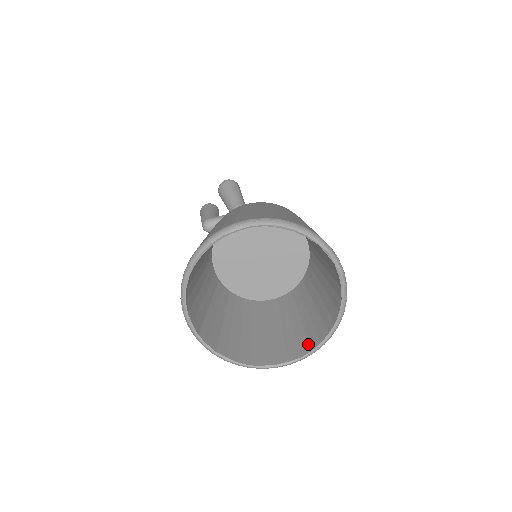
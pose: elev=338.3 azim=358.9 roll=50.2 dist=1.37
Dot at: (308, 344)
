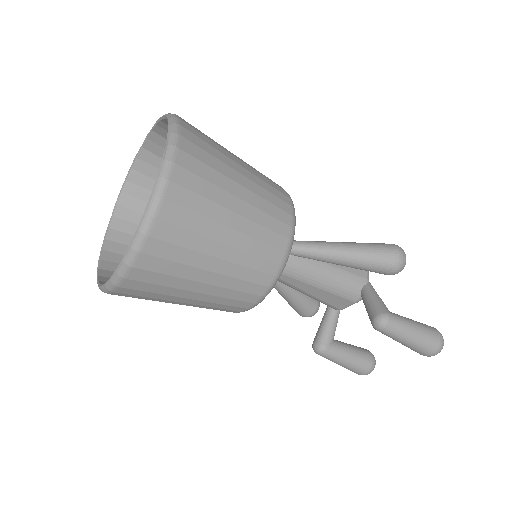
Dot at: occluded
